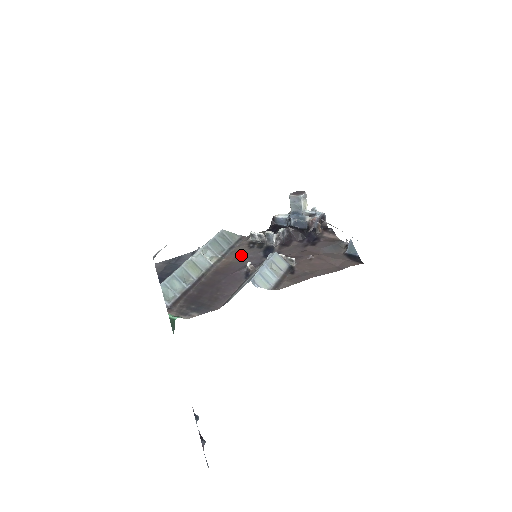
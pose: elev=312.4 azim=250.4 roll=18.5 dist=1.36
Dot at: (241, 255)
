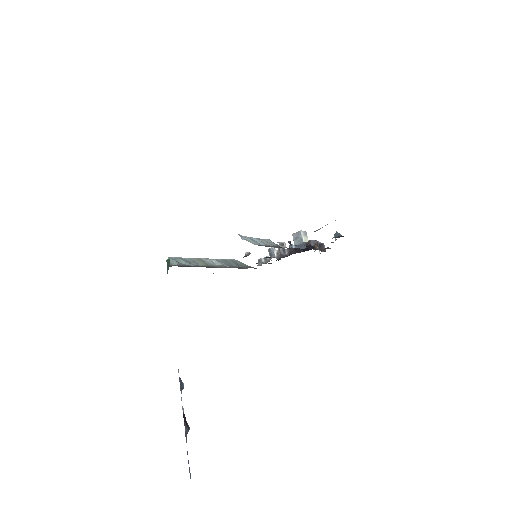
Dot at: occluded
